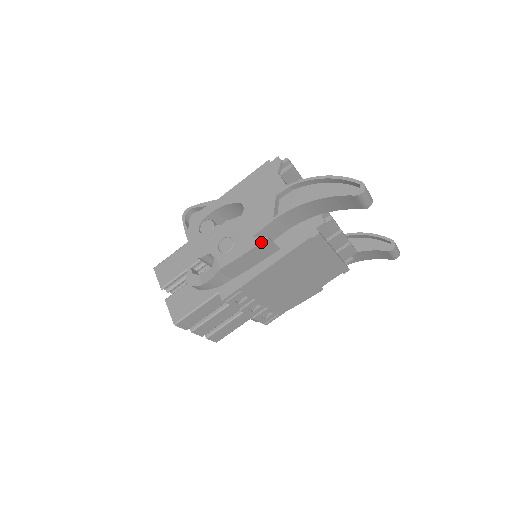
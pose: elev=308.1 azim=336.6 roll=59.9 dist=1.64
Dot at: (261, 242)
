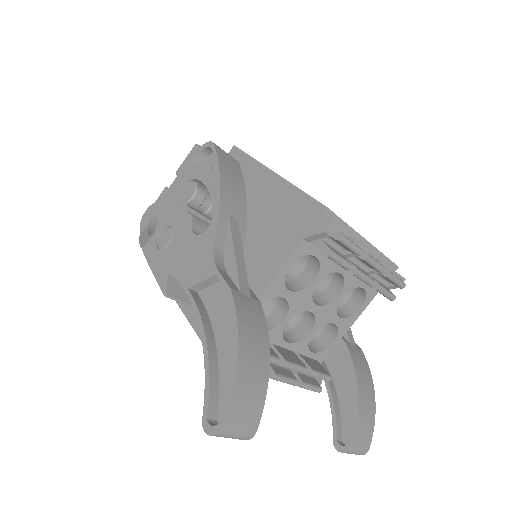
Dot at: (161, 288)
